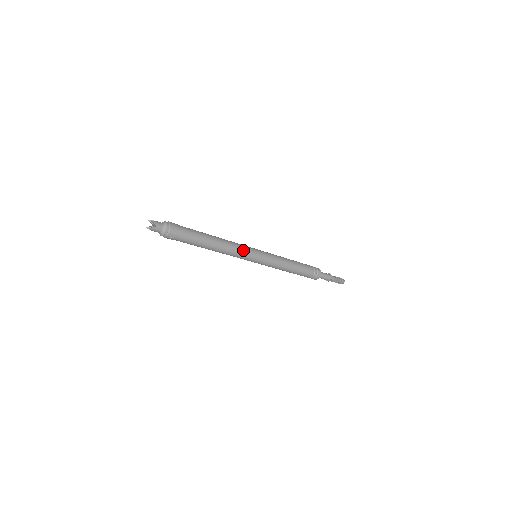
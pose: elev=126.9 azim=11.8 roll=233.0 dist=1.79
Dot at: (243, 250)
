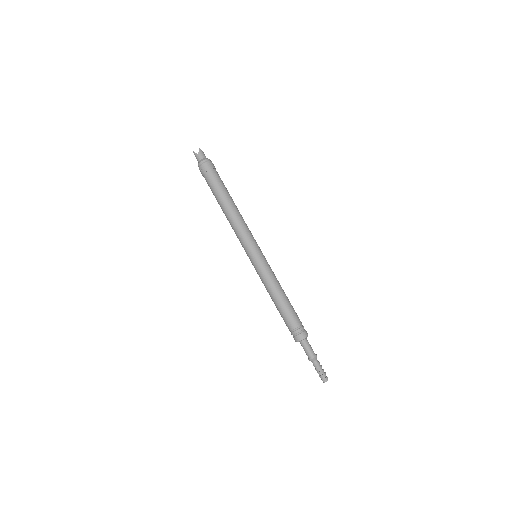
Dot at: (246, 235)
